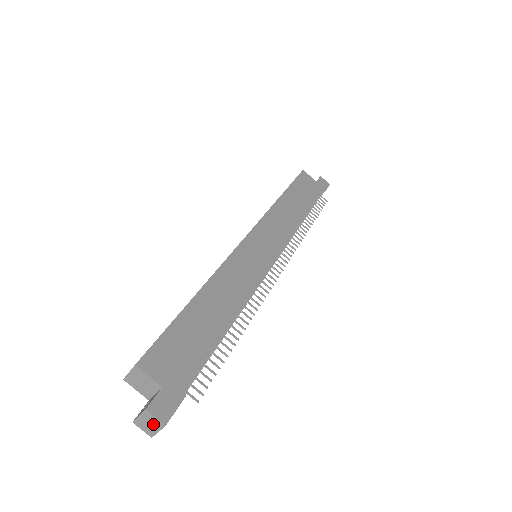
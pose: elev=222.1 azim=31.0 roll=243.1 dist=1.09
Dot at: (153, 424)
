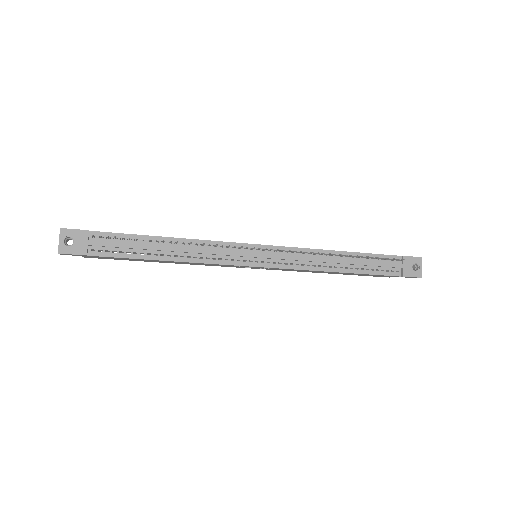
Dot at: (60, 238)
